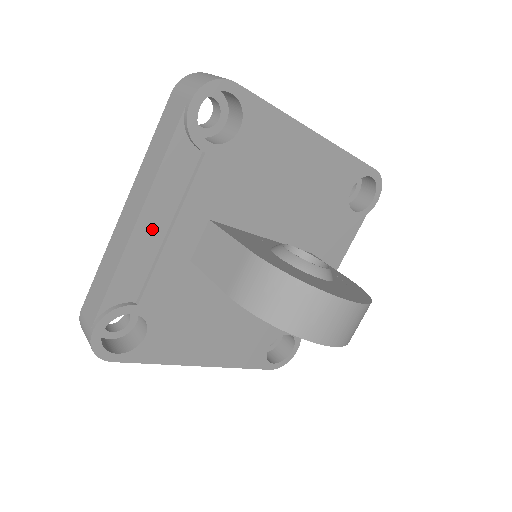
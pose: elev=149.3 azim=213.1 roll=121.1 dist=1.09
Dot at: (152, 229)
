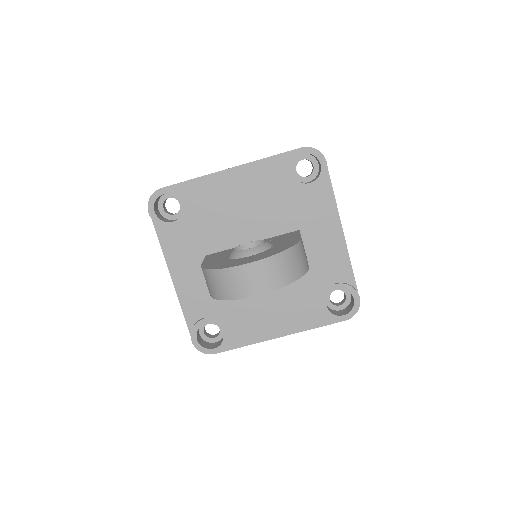
Dot at: (182, 278)
